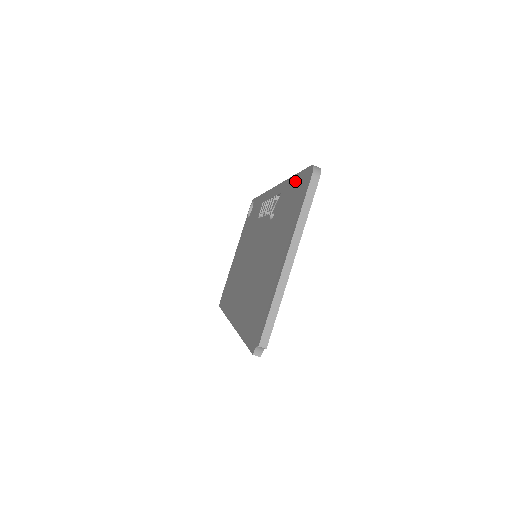
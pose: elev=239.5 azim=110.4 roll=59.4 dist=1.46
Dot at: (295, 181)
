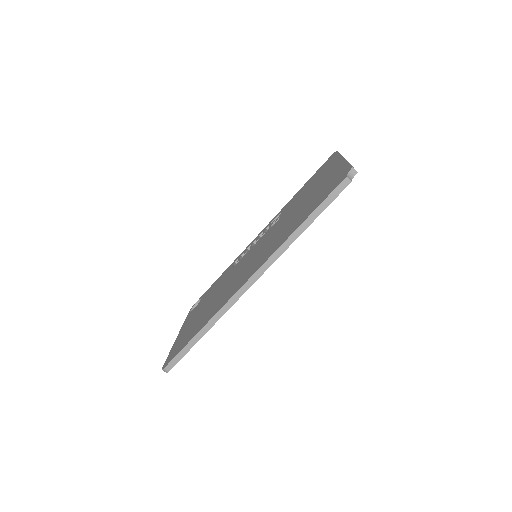
Dot at: (308, 181)
